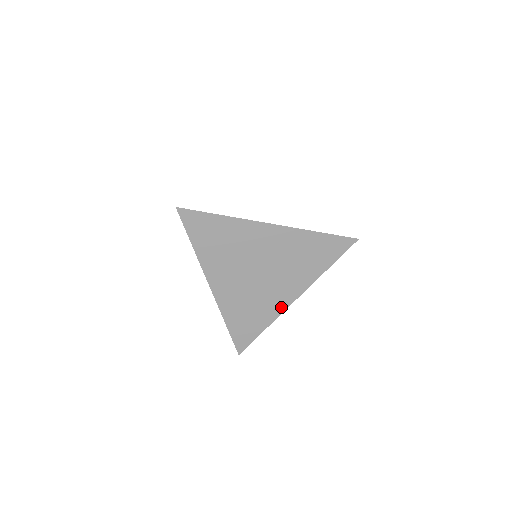
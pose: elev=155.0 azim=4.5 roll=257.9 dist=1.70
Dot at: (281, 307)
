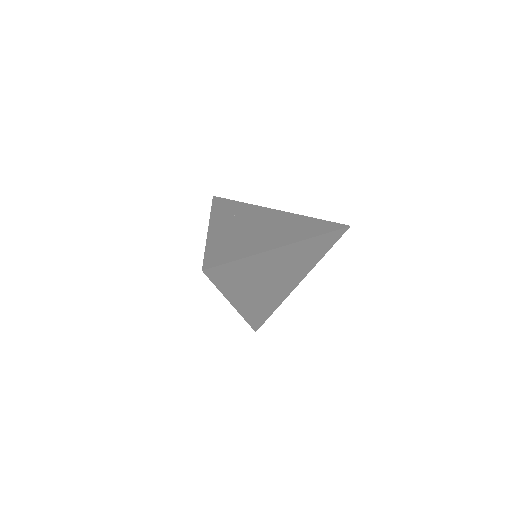
Dot at: (289, 292)
